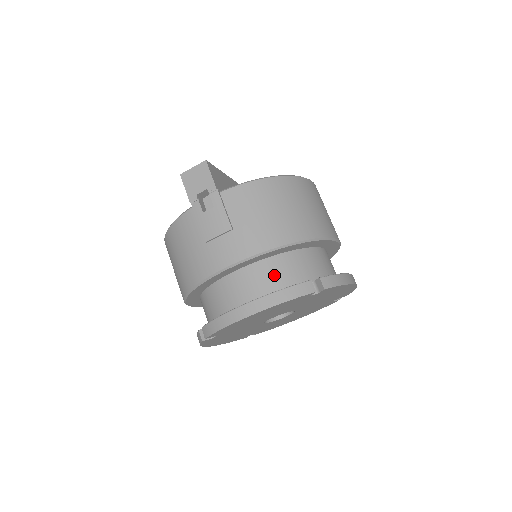
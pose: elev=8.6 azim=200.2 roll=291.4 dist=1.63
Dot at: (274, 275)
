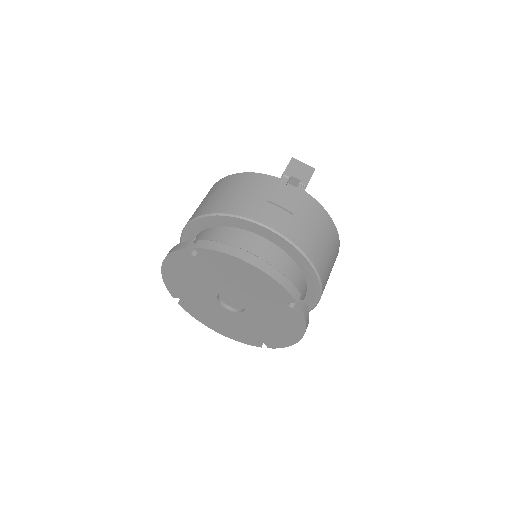
Dot at: (282, 266)
